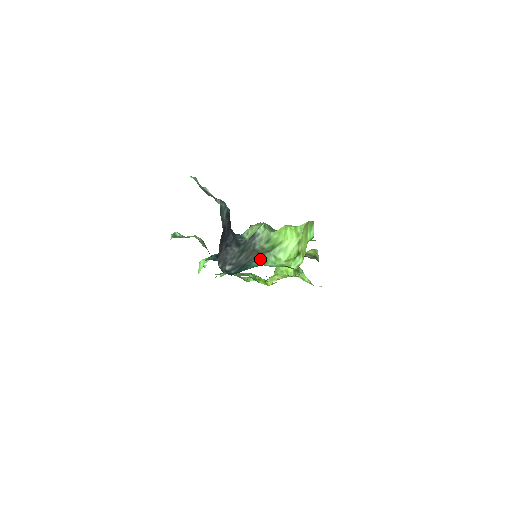
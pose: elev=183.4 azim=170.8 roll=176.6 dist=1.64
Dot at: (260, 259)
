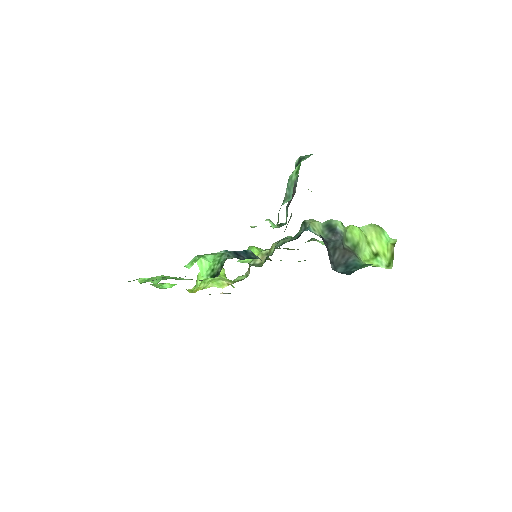
Dot at: (358, 258)
